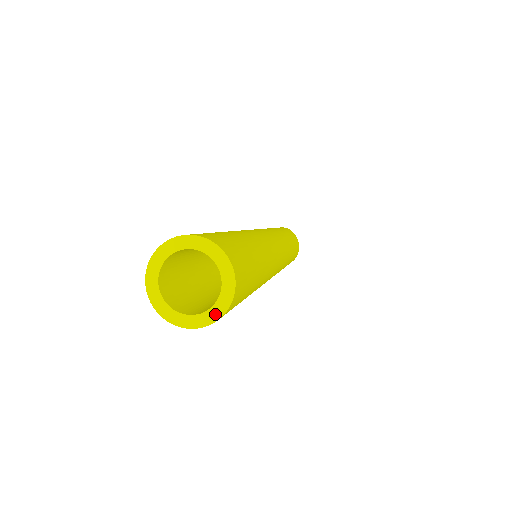
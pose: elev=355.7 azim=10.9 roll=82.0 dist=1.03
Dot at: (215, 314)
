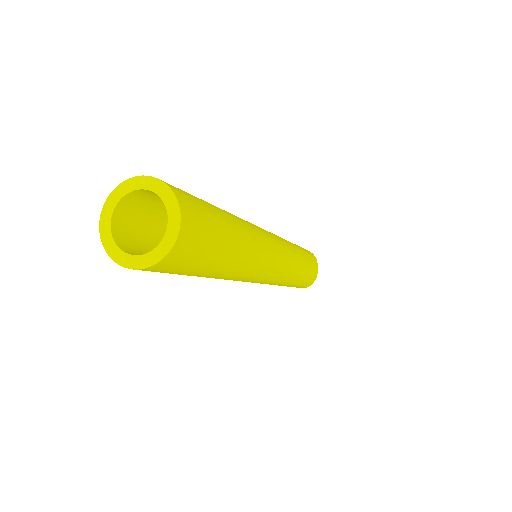
Dot at: (161, 252)
